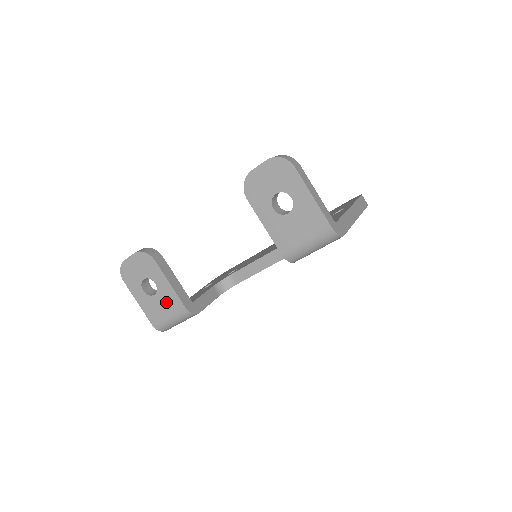
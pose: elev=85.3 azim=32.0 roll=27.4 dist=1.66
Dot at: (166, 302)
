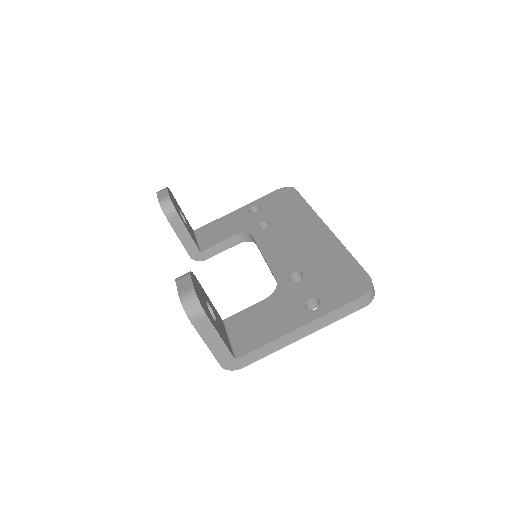
Dot at: occluded
